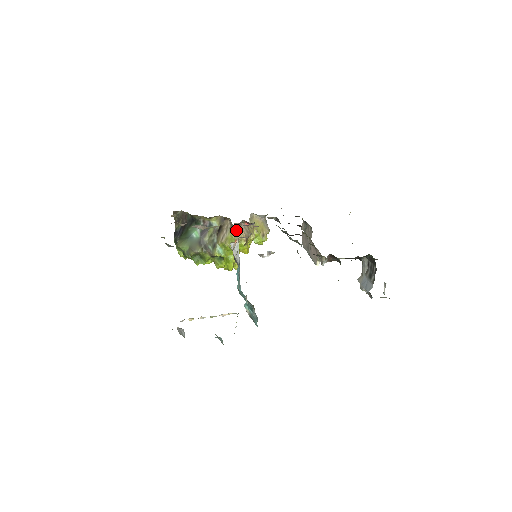
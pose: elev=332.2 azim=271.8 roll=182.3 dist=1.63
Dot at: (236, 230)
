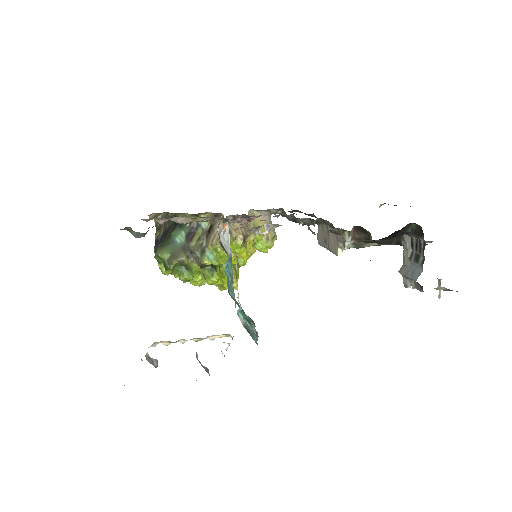
Dot at: (230, 227)
